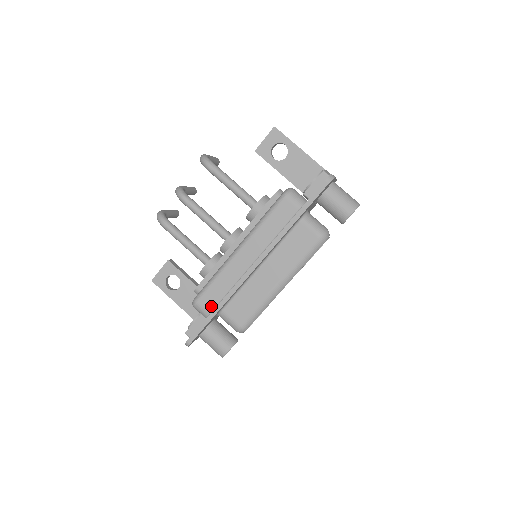
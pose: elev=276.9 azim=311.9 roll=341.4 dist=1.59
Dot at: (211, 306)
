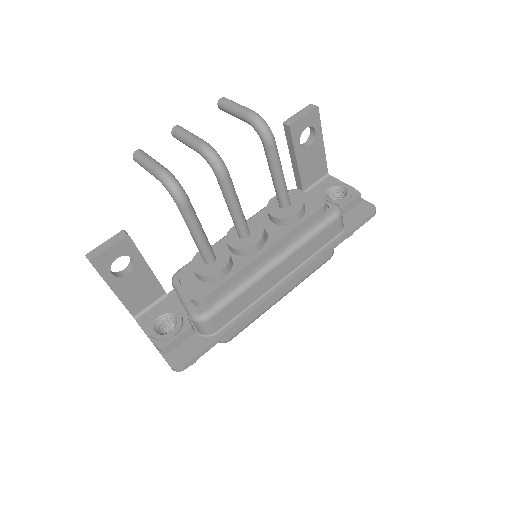
Dot at: (222, 323)
